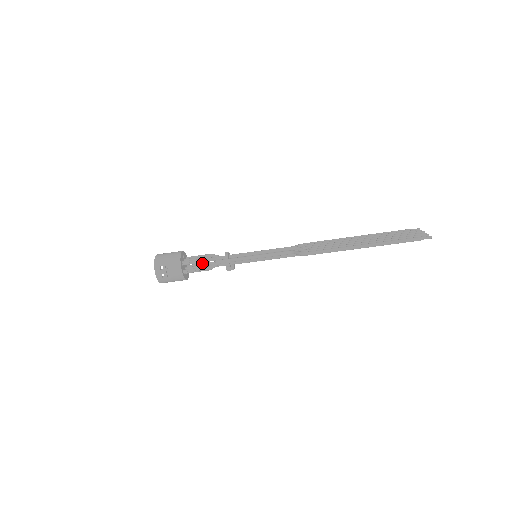
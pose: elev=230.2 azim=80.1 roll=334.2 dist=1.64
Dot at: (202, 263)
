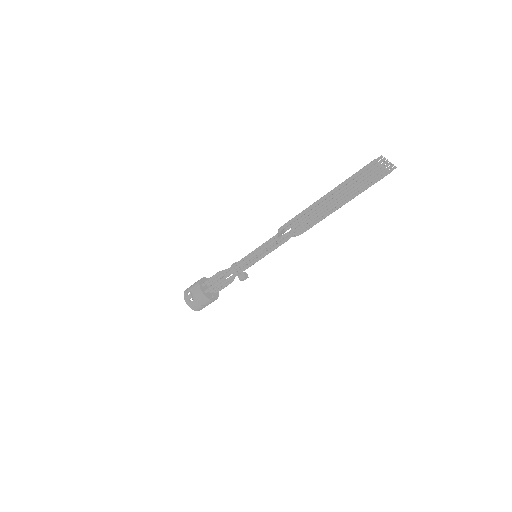
Dot at: occluded
